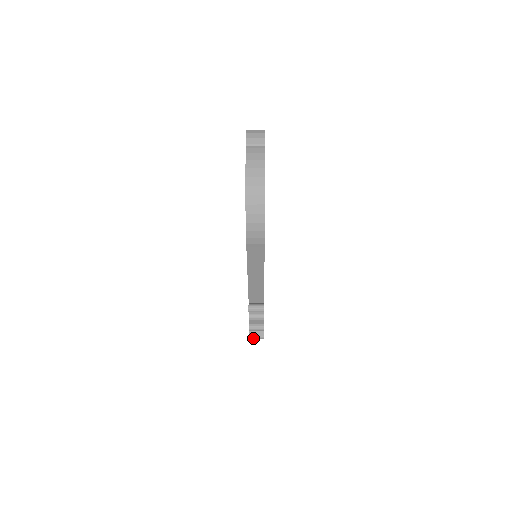
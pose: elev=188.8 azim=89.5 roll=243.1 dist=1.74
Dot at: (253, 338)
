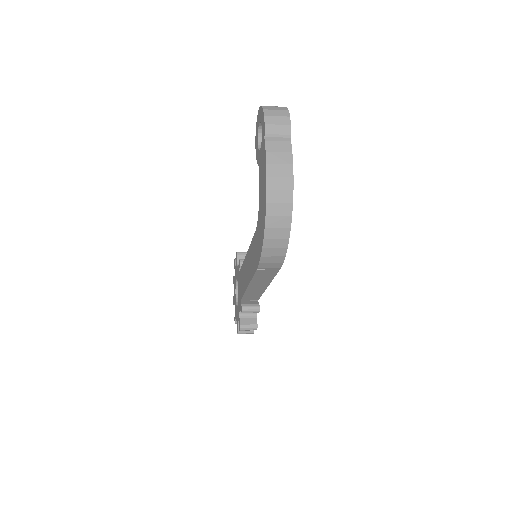
Dot at: (242, 333)
